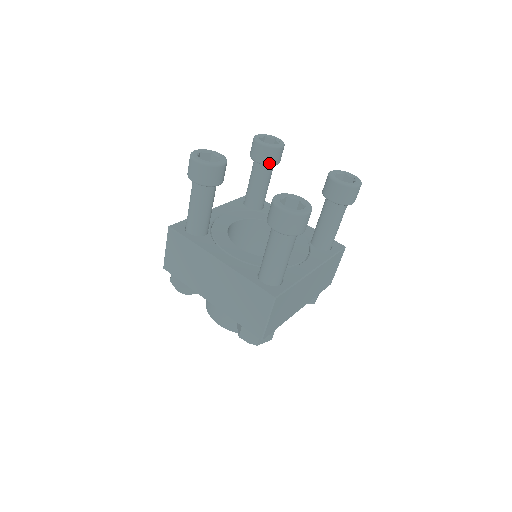
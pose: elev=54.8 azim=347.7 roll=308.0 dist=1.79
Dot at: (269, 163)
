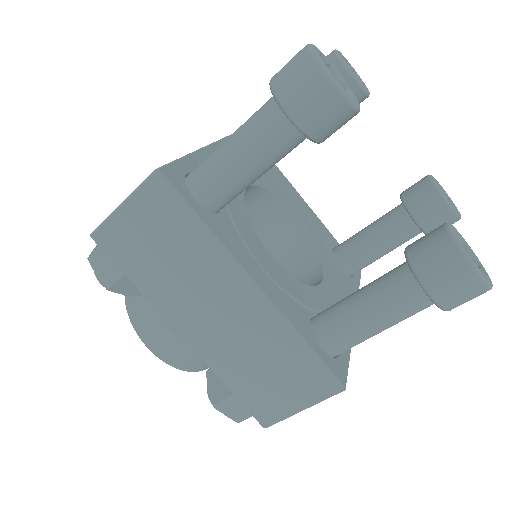
Dot at: occluded
